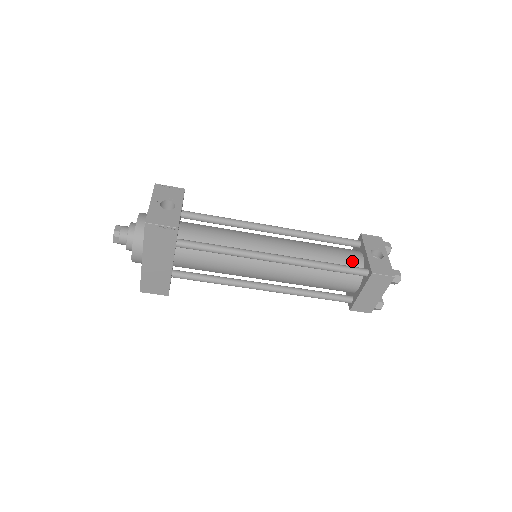
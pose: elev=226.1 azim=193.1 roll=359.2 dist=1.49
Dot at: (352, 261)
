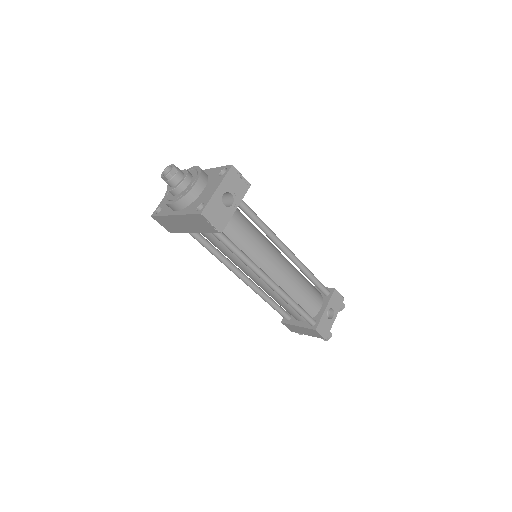
Dot at: (312, 308)
